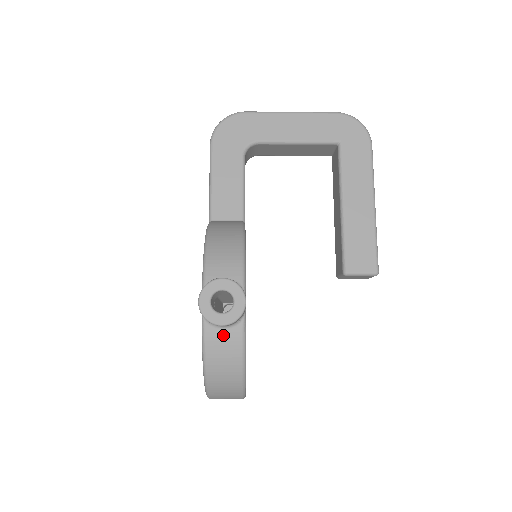
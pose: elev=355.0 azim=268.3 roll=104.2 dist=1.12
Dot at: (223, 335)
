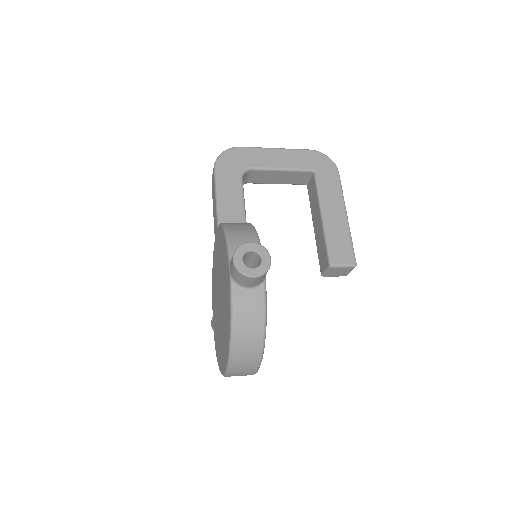
Dot at: (249, 296)
